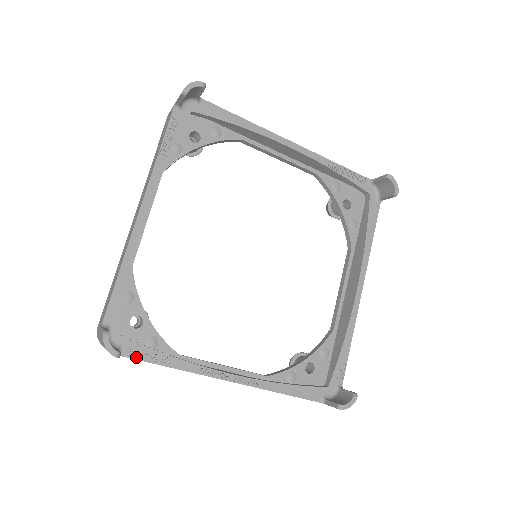
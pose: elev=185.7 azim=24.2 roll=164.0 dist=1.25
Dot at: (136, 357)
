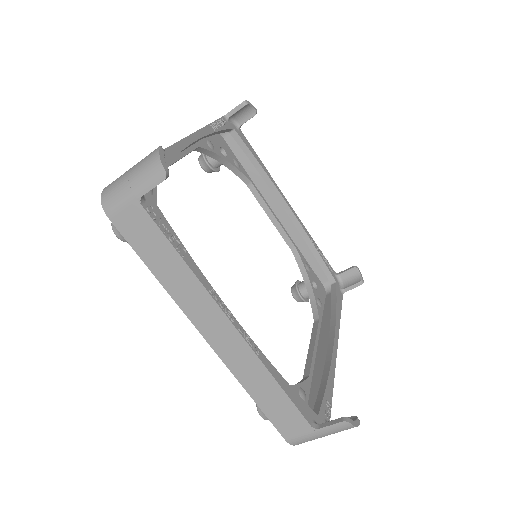
Dot at: (155, 220)
